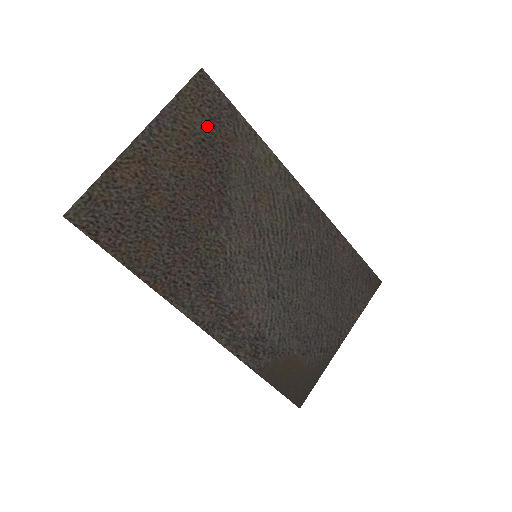
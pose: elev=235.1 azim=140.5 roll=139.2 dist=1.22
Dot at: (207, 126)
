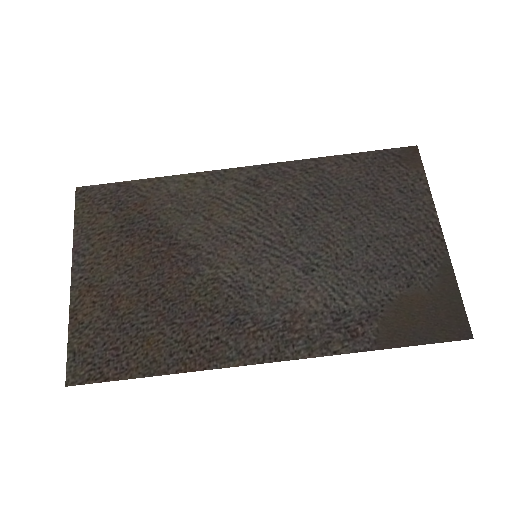
Dot at: (116, 215)
